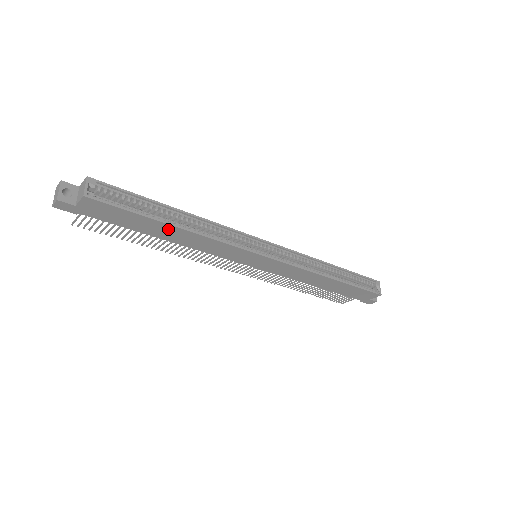
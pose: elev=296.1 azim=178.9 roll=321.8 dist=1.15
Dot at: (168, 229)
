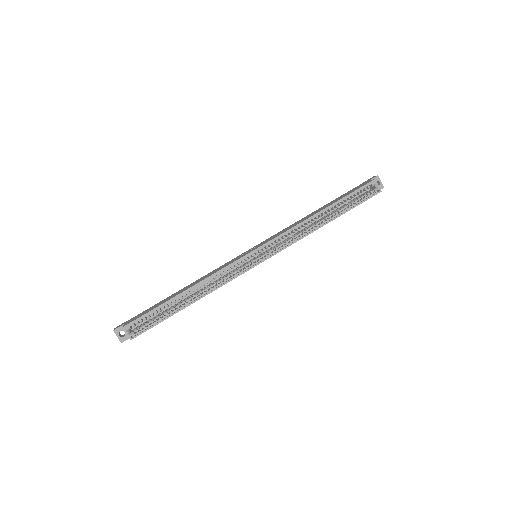
Dot at: (187, 305)
